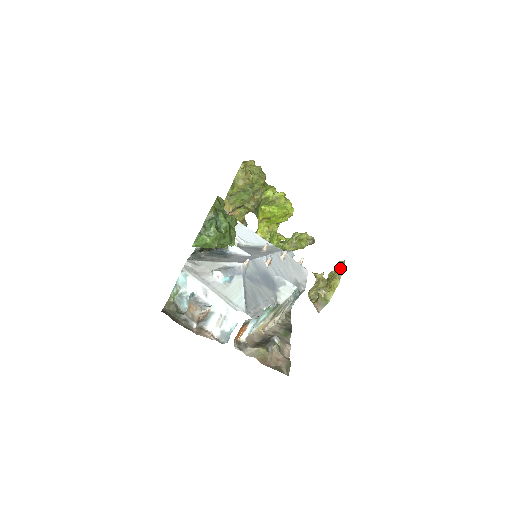
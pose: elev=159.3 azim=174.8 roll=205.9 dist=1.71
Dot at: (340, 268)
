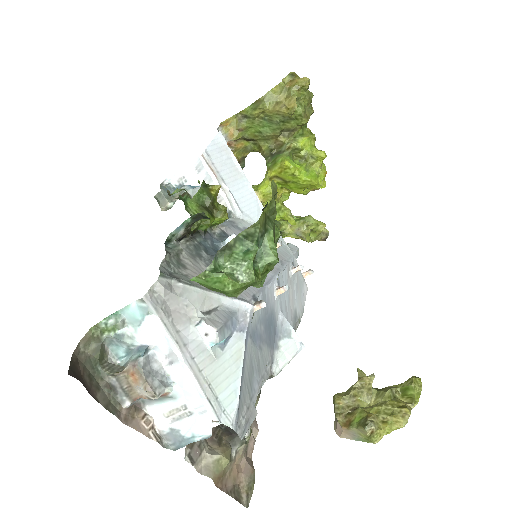
Dot at: (410, 392)
